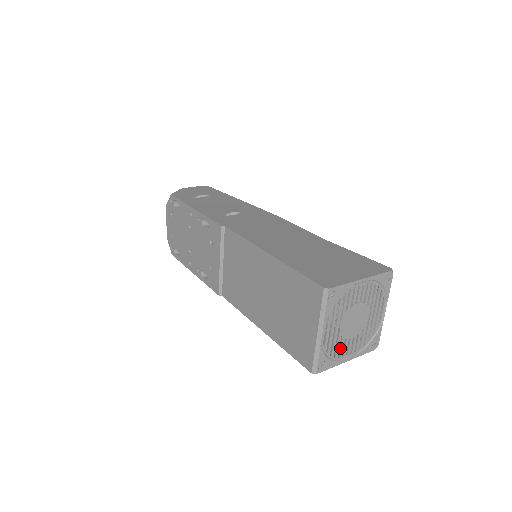
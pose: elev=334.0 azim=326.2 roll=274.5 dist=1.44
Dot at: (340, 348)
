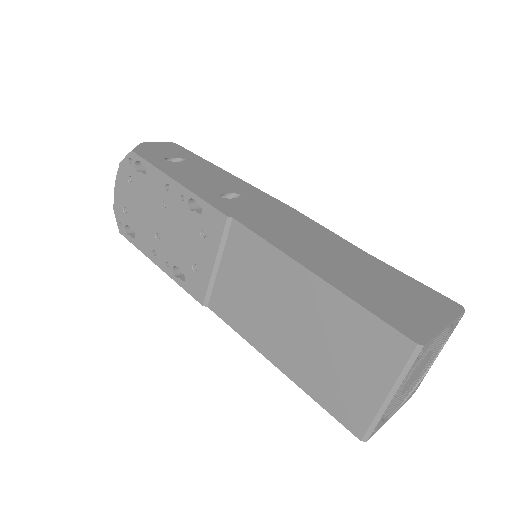
Dot at: (393, 405)
